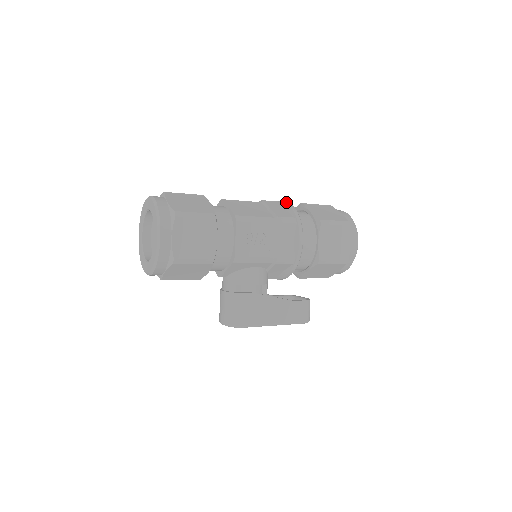
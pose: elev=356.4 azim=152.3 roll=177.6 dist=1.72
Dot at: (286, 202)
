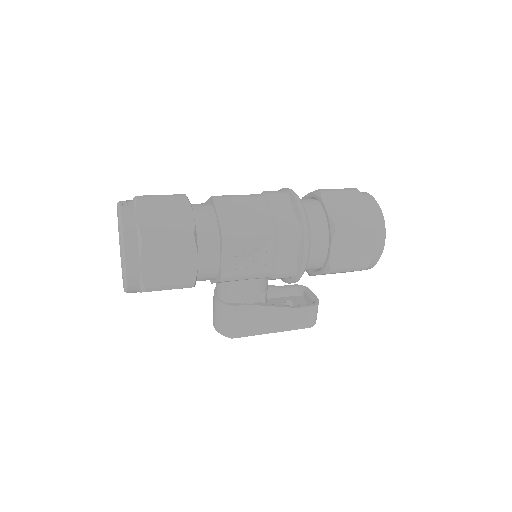
Dot at: (294, 198)
